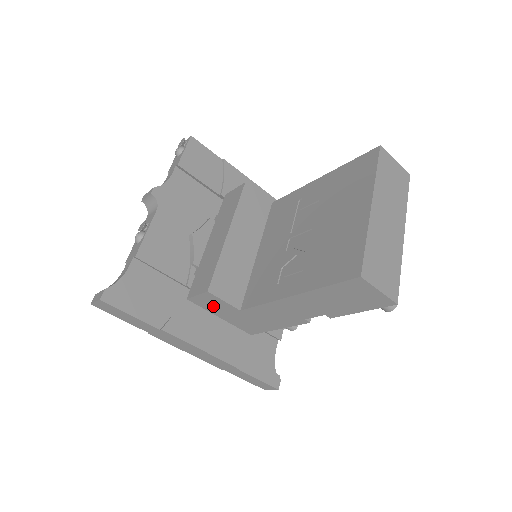
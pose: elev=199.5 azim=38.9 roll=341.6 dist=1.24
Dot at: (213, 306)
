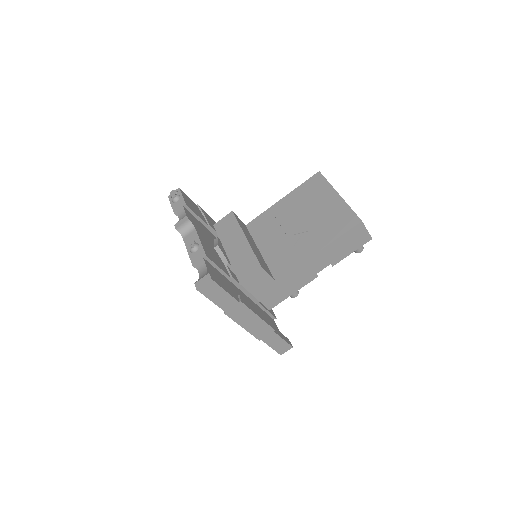
Dot at: (257, 284)
